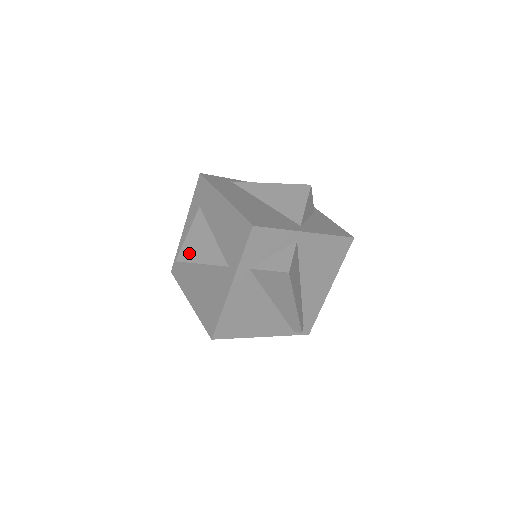
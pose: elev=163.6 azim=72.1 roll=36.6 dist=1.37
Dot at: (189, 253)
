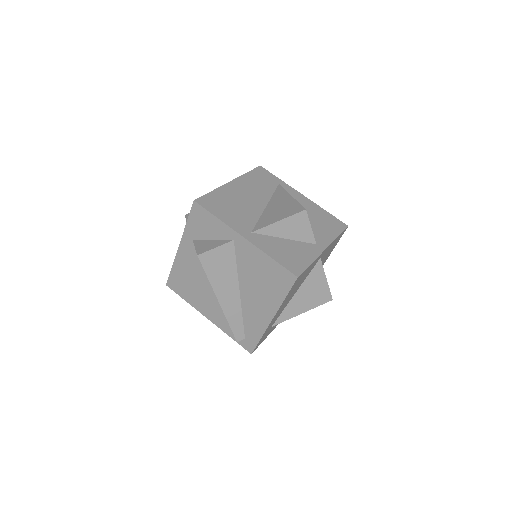
Dot at: occluded
